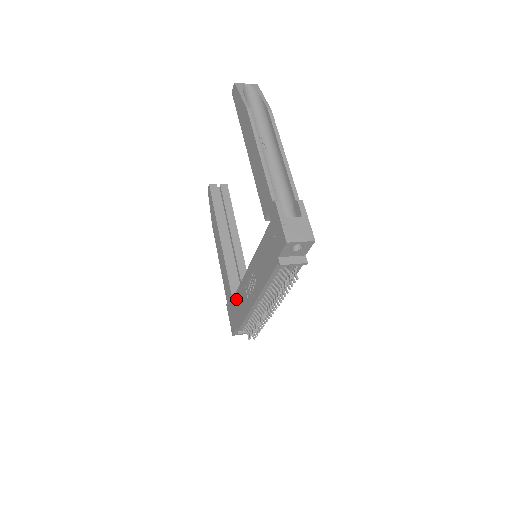
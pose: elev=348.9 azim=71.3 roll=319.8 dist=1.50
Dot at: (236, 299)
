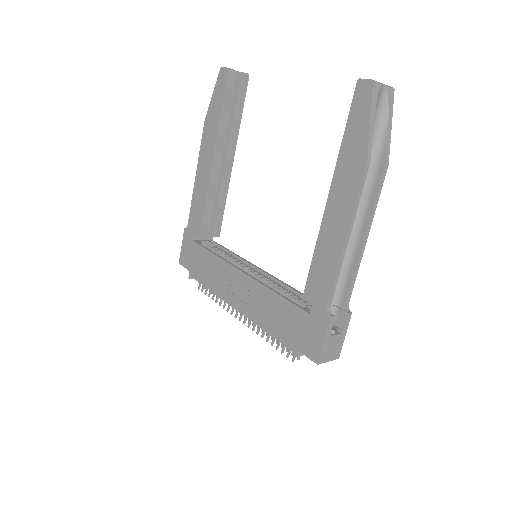
Dot at: (205, 256)
